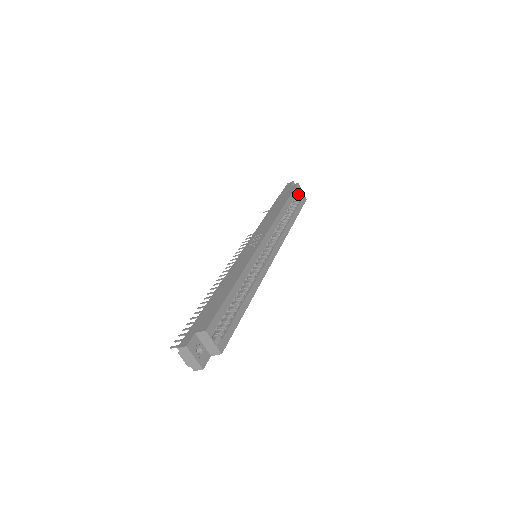
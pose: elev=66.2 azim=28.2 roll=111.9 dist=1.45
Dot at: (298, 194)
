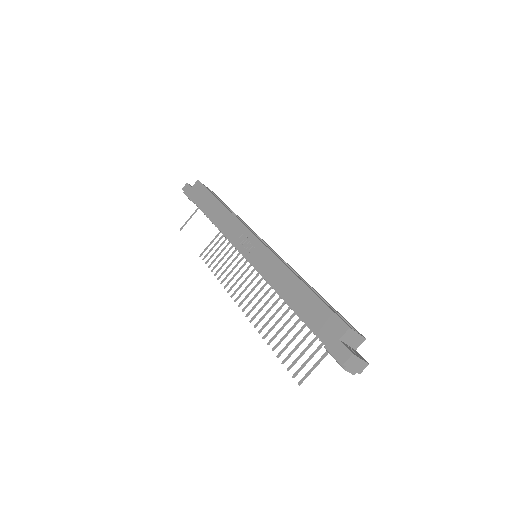
Dot at: occluded
